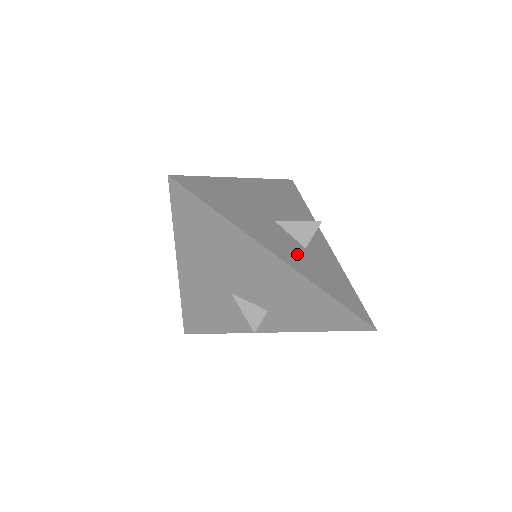
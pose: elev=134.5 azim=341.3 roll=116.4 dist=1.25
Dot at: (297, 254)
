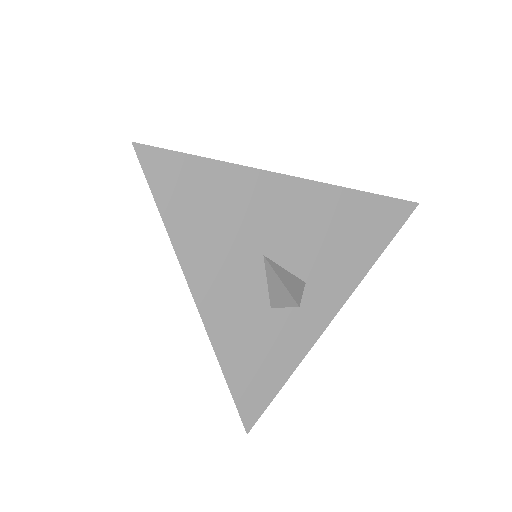
Dot at: (240, 309)
